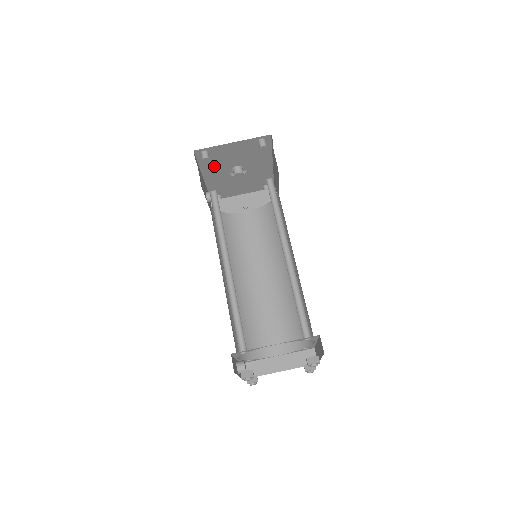
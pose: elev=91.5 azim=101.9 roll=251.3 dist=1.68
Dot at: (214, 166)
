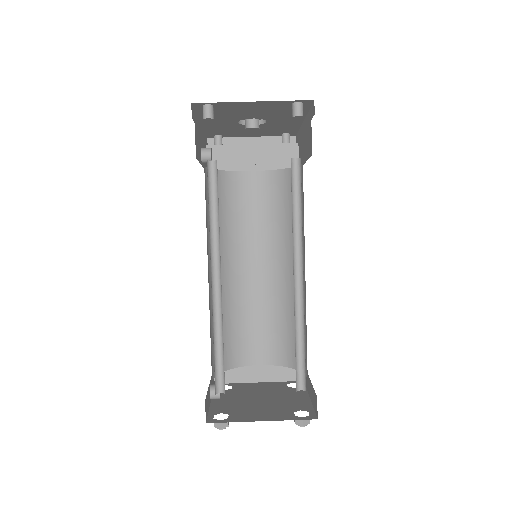
Dot at: (219, 116)
